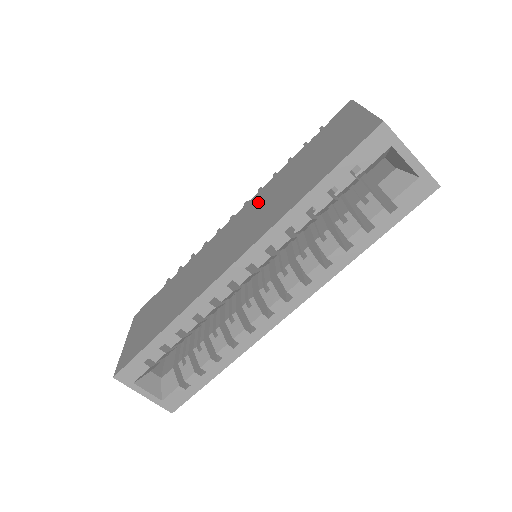
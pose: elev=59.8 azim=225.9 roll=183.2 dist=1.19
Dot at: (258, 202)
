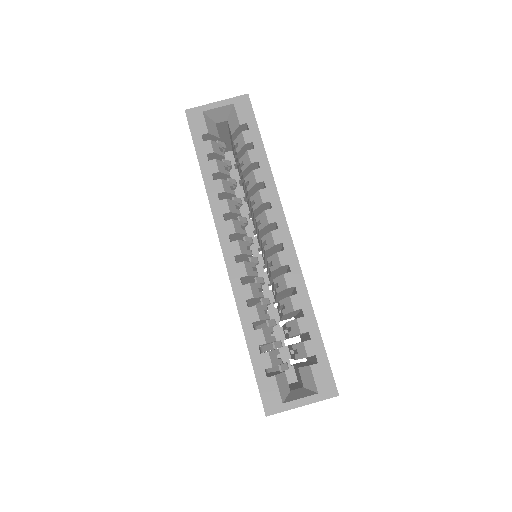
Dot at: occluded
